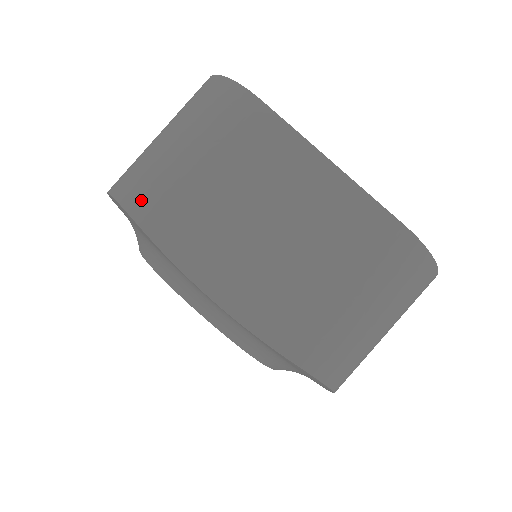
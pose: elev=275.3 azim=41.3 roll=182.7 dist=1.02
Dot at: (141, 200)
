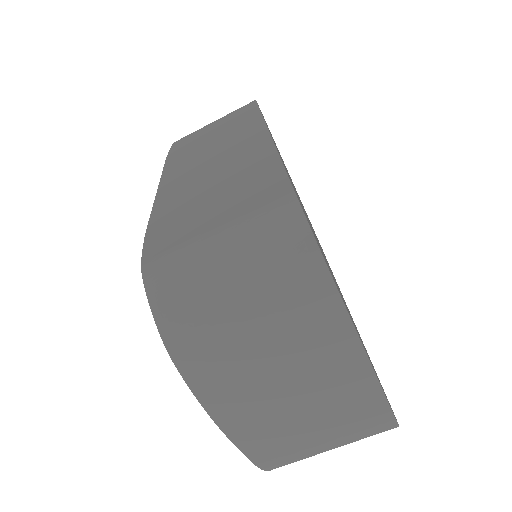
Dot at: (179, 334)
